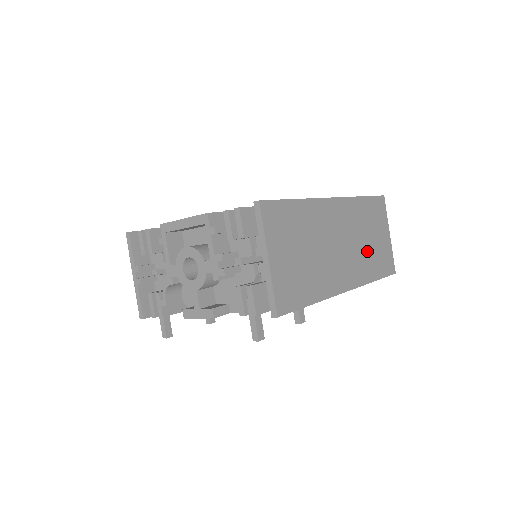
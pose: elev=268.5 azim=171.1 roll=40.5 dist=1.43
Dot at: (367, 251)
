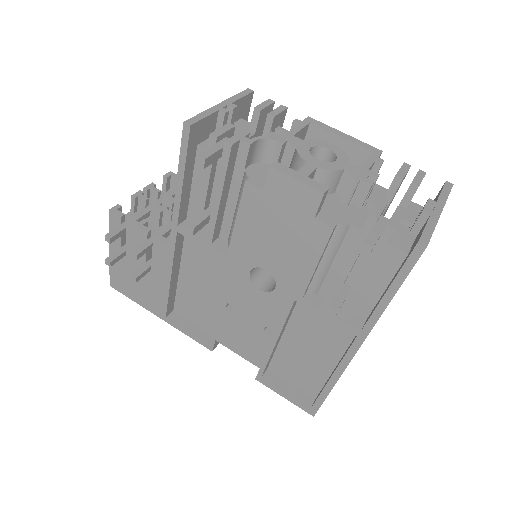
Dot at: occluded
